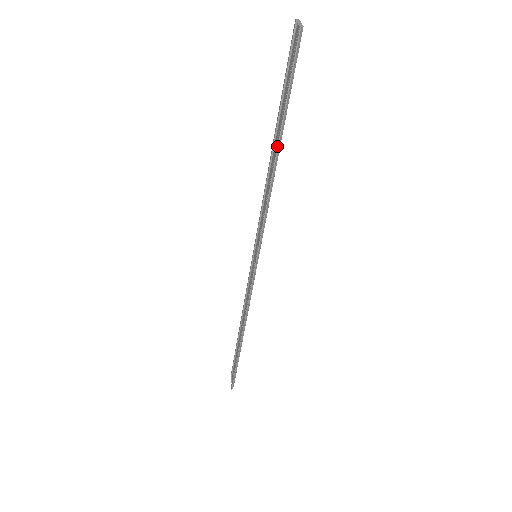
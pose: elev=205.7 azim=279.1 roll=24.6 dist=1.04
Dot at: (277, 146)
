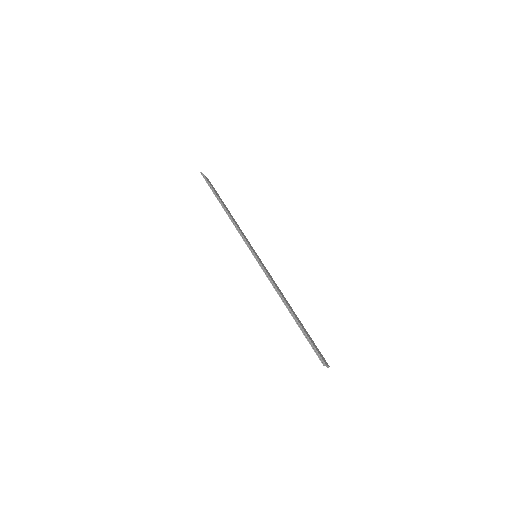
Dot at: occluded
